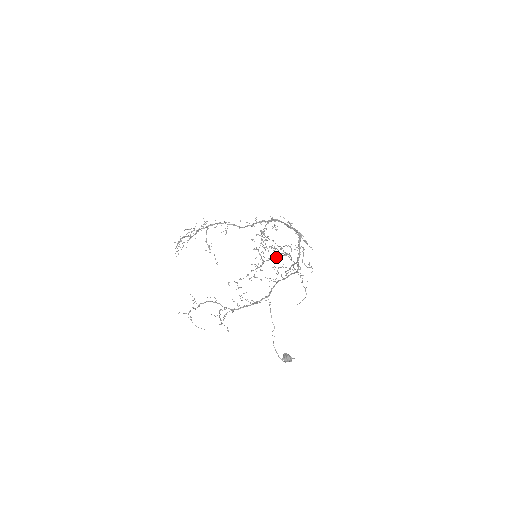
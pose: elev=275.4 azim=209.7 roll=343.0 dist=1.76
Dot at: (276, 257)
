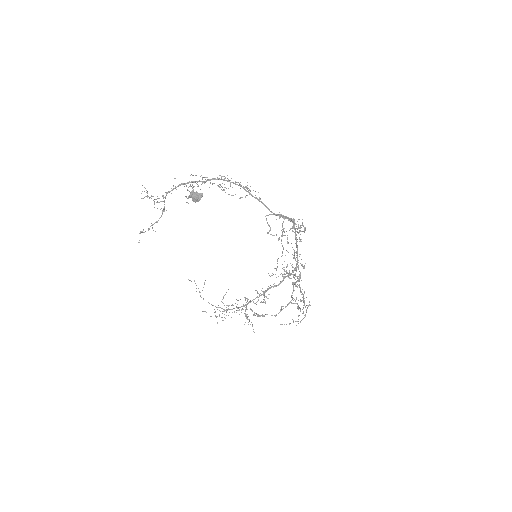
Dot at: occluded
